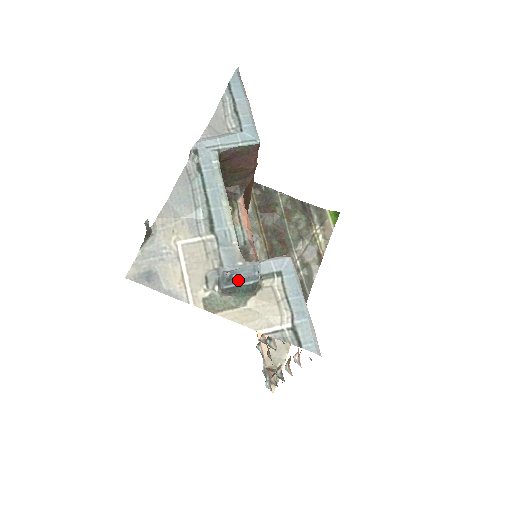
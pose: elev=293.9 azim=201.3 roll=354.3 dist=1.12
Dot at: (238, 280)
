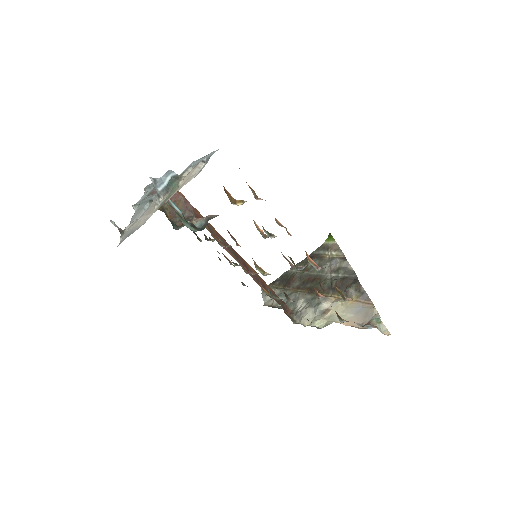
Dot at: (162, 180)
